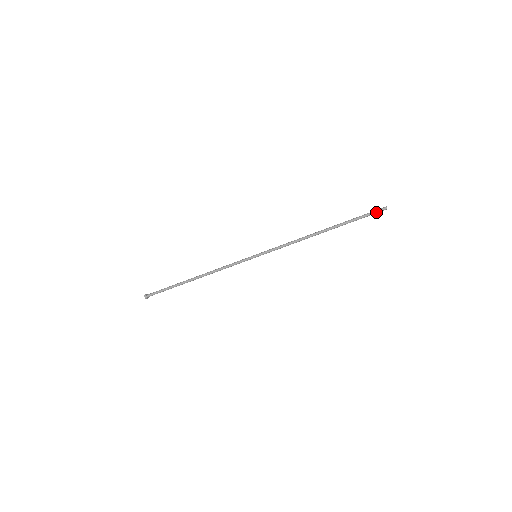
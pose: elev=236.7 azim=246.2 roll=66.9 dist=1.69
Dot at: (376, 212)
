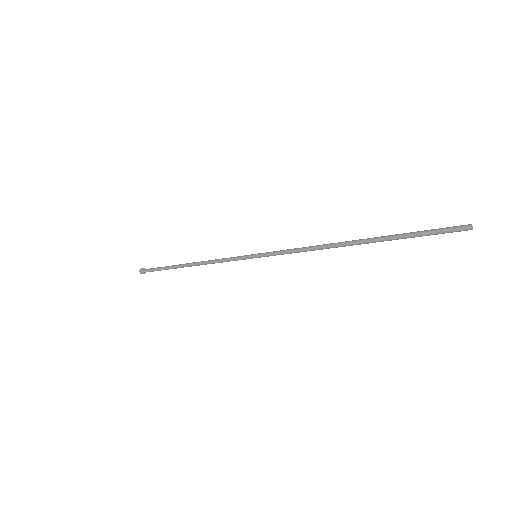
Dot at: (447, 230)
